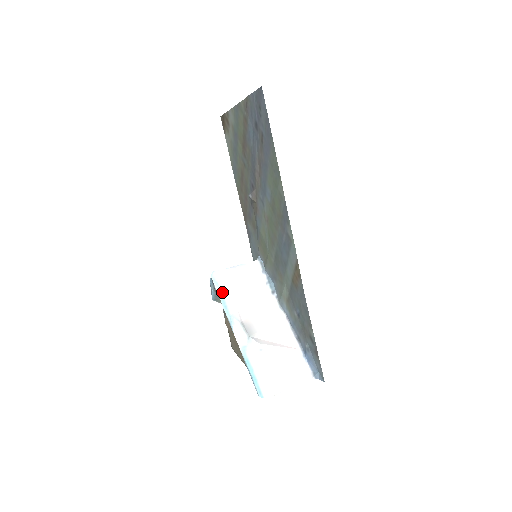
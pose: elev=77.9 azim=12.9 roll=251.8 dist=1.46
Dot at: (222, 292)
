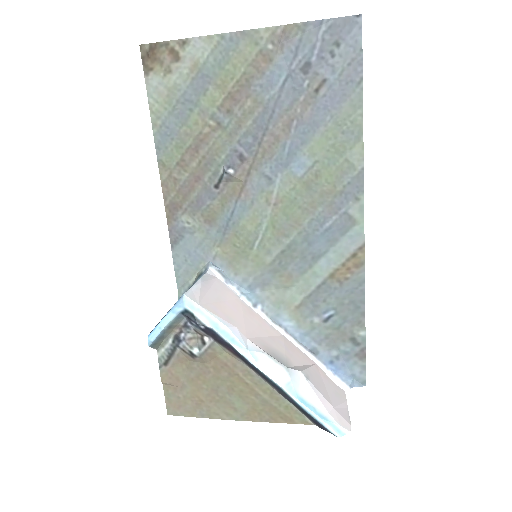
Dot at: (215, 320)
